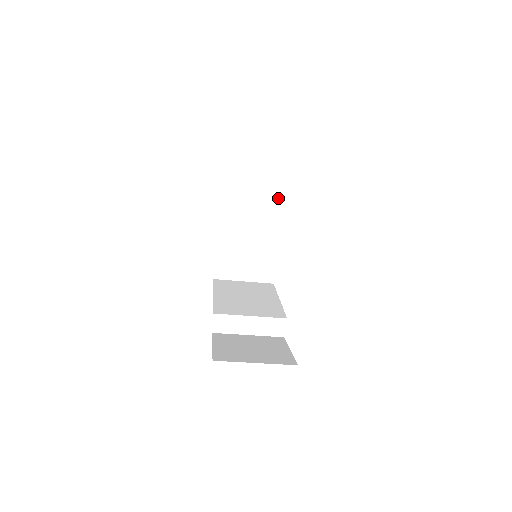
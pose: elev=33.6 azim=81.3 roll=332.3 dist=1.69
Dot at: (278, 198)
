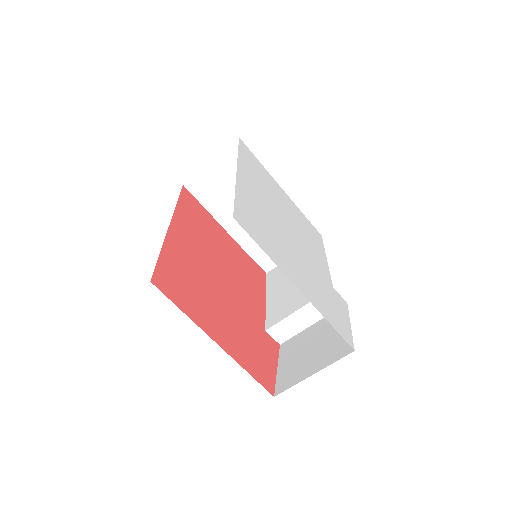
Dot at: occluded
